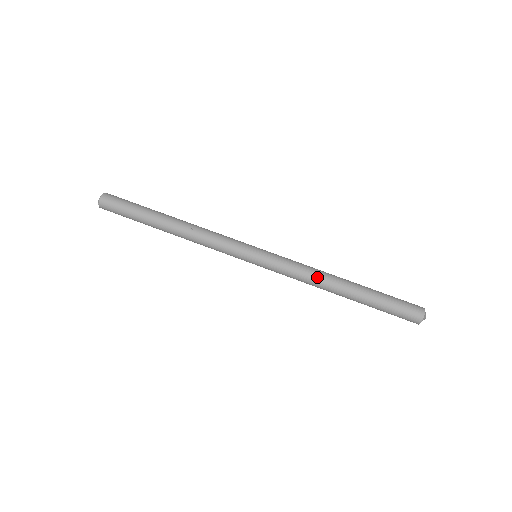
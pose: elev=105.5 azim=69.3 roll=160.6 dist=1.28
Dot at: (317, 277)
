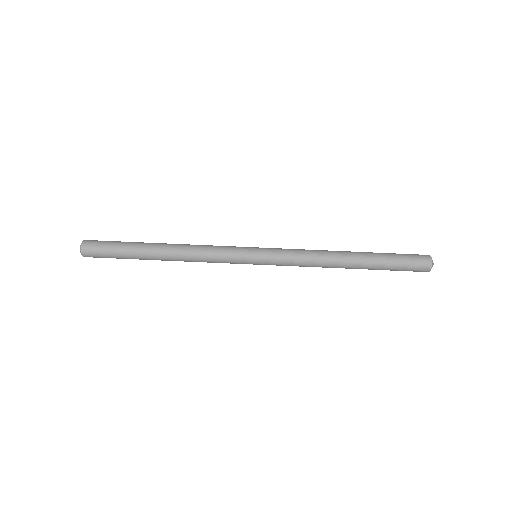
Dot at: (322, 255)
